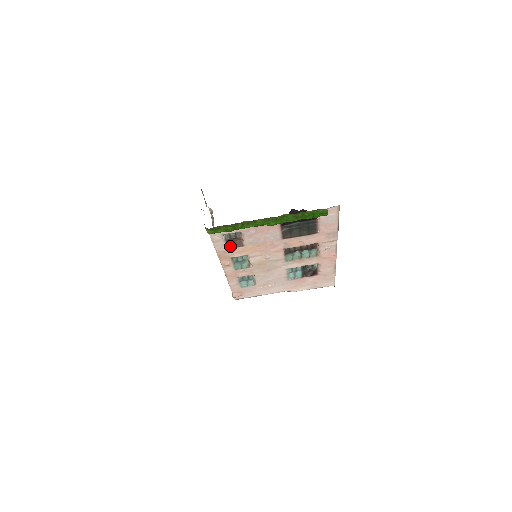
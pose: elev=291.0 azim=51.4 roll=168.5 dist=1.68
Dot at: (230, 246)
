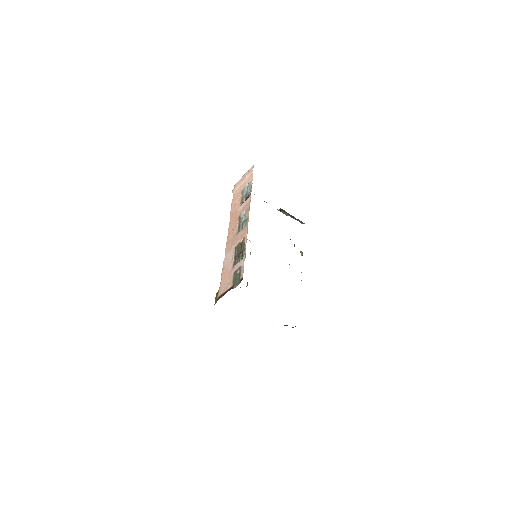
Dot at: occluded
